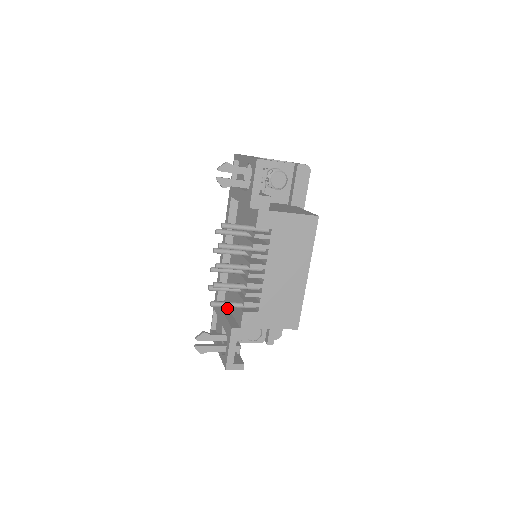
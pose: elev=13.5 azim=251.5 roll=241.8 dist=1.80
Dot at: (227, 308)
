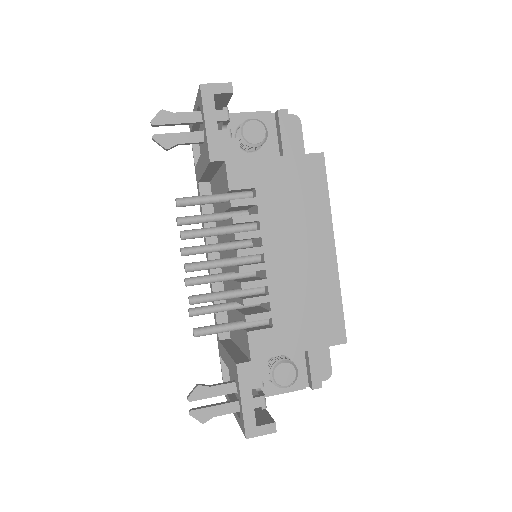
Dot at: (233, 344)
